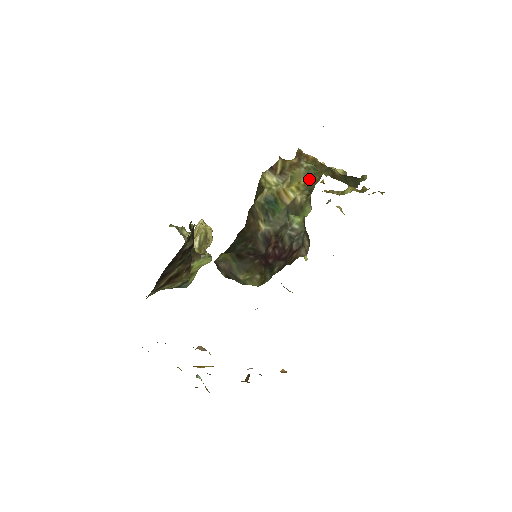
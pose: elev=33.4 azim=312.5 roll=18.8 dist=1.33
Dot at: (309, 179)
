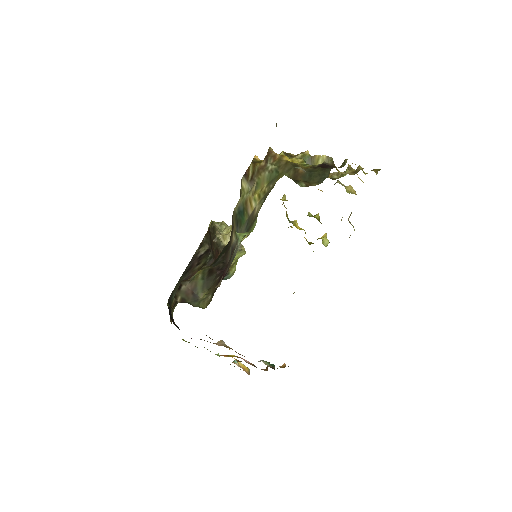
Dot at: (269, 185)
